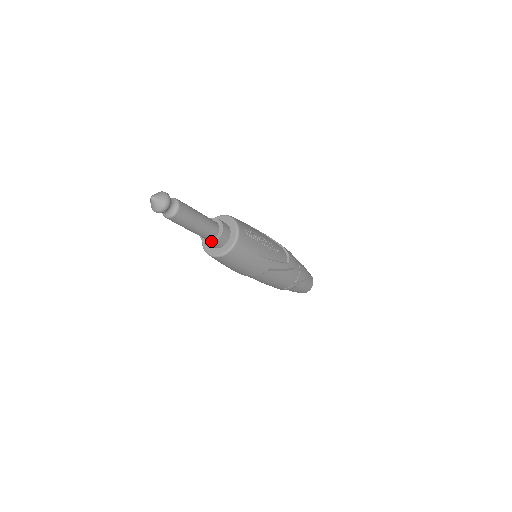
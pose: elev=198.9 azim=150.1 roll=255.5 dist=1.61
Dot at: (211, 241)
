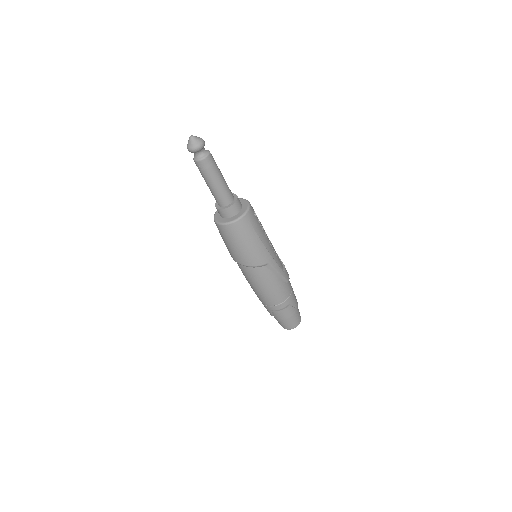
Dot at: (225, 207)
